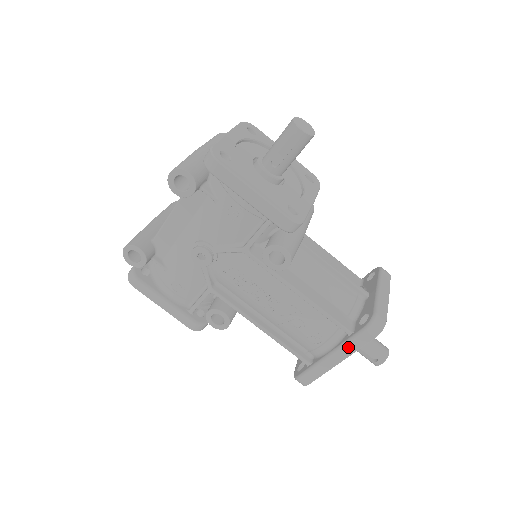
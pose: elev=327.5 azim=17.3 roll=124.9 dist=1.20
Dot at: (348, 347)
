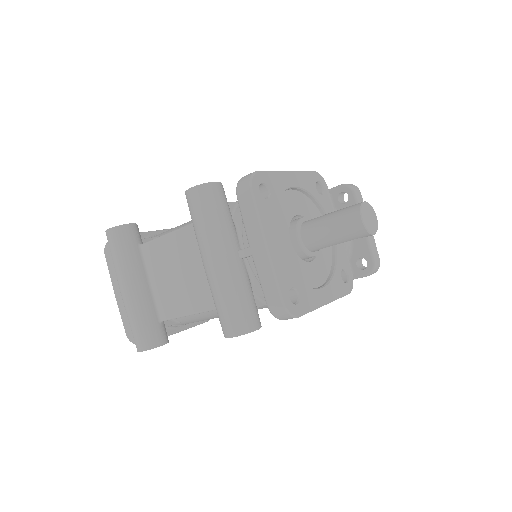
Dot at: occluded
